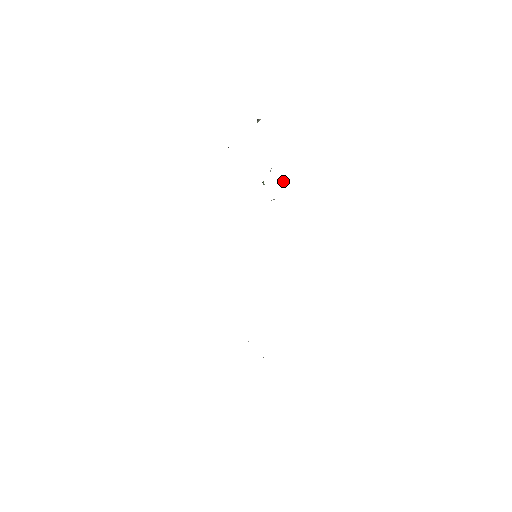
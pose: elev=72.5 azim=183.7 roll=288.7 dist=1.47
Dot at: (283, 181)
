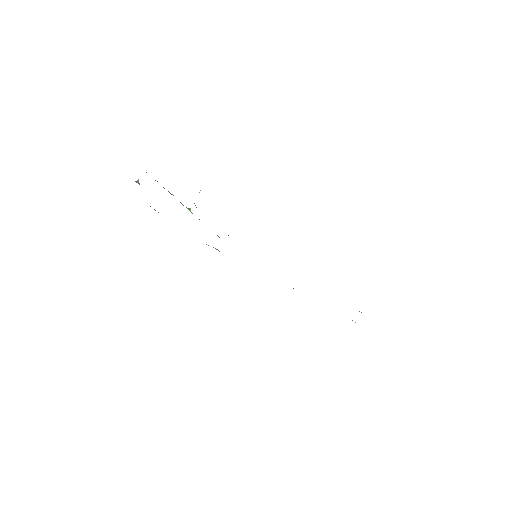
Dot at: (199, 192)
